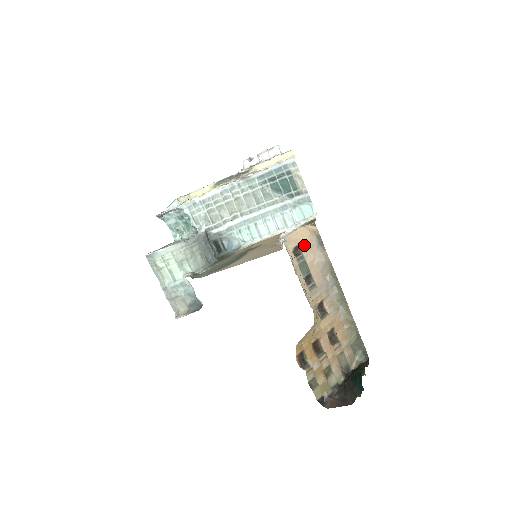
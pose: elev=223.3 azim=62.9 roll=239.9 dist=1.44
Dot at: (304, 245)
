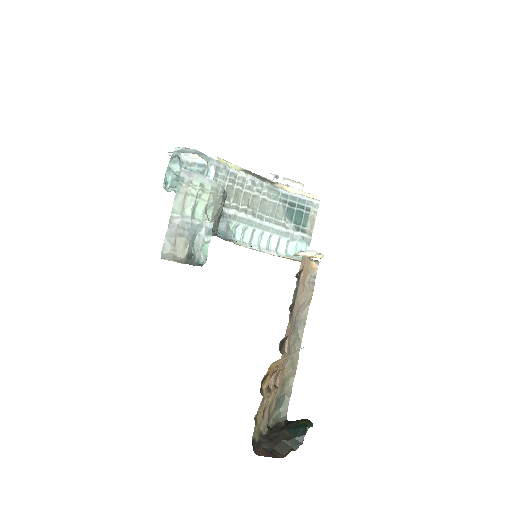
Dot at: (304, 274)
